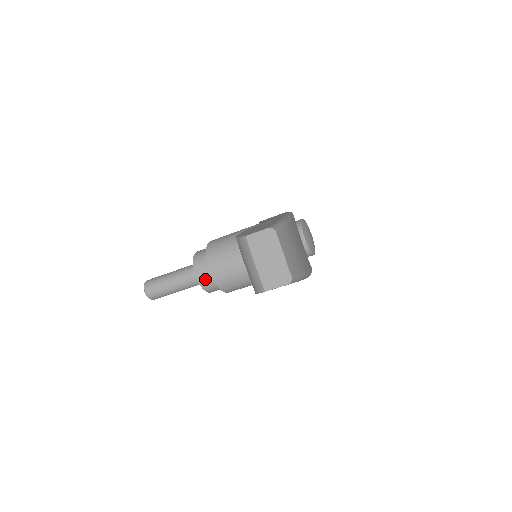
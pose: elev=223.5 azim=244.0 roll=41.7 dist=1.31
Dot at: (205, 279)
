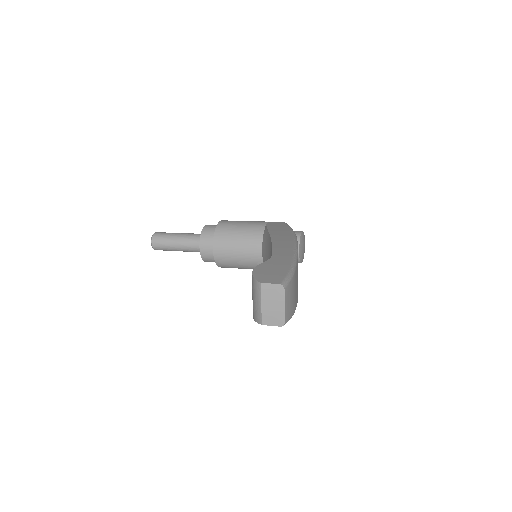
Dot at: (207, 253)
